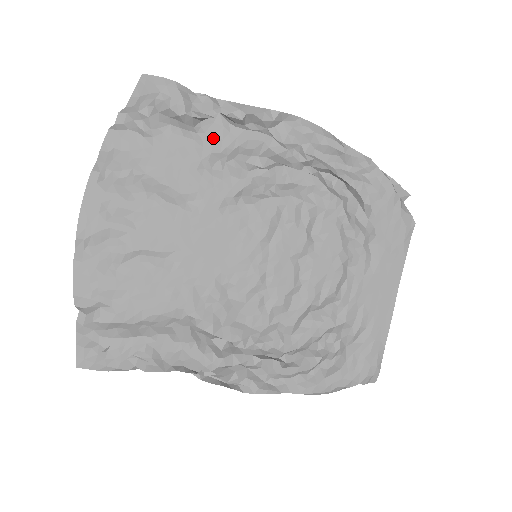
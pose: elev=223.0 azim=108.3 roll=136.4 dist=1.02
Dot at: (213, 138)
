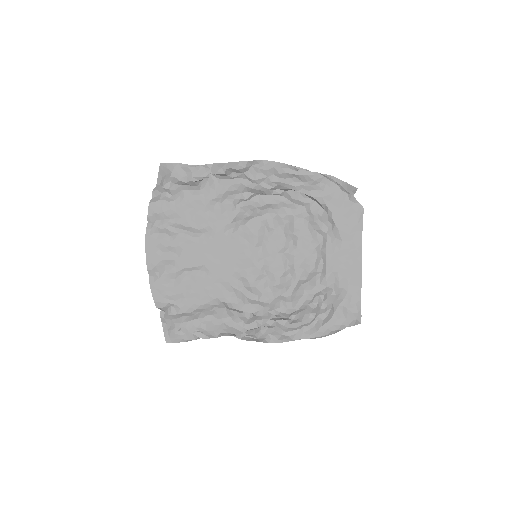
Dot at: (209, 190)
